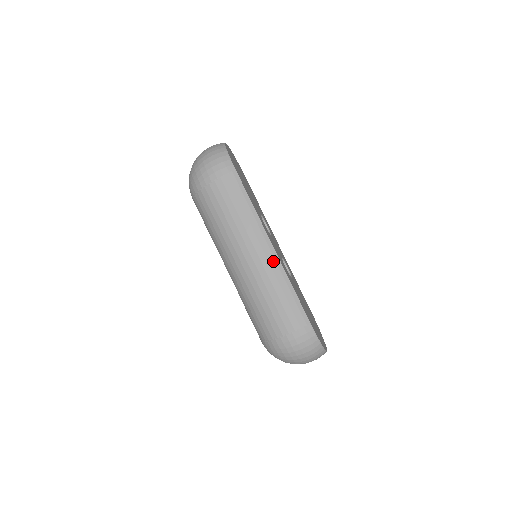
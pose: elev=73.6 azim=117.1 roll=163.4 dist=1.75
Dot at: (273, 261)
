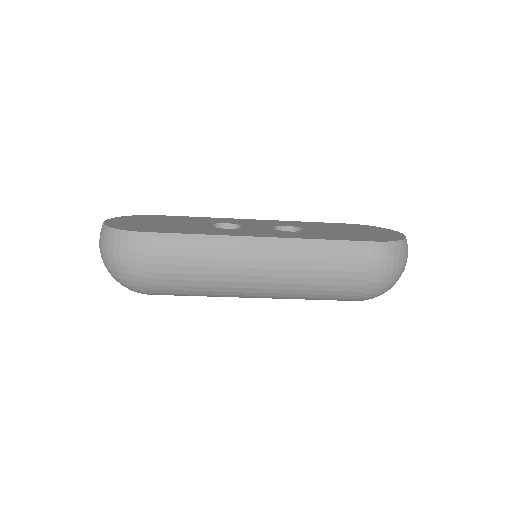
Dot at: (279, 246)
